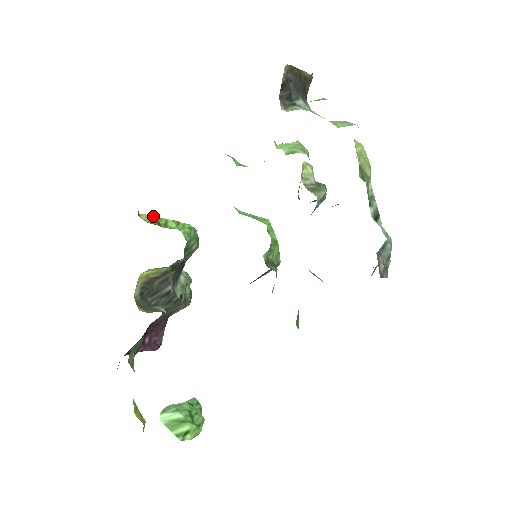
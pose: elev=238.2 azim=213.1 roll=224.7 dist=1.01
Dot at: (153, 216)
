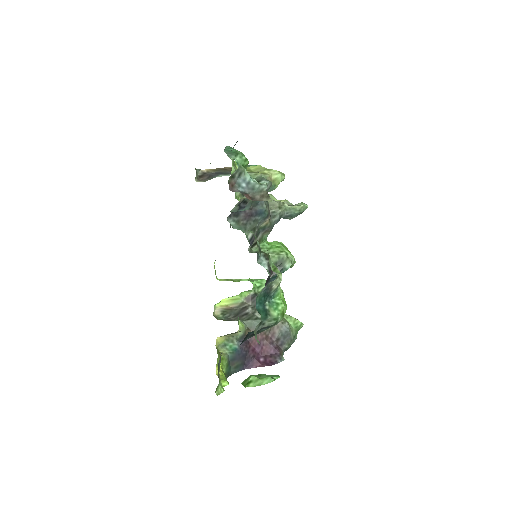
Dot at: (230, 279)
